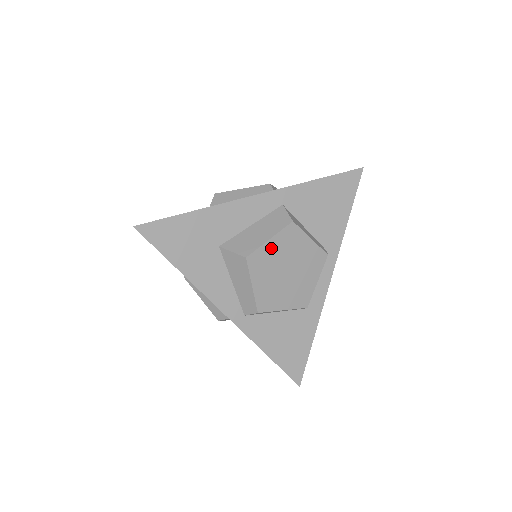
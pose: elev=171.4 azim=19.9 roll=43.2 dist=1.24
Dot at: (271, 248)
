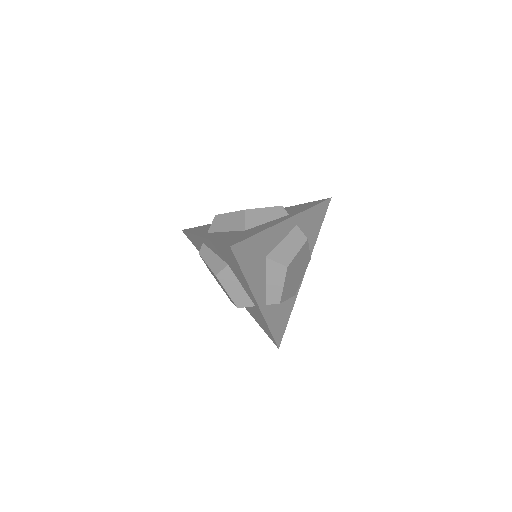
Dot at: (296, 258)
